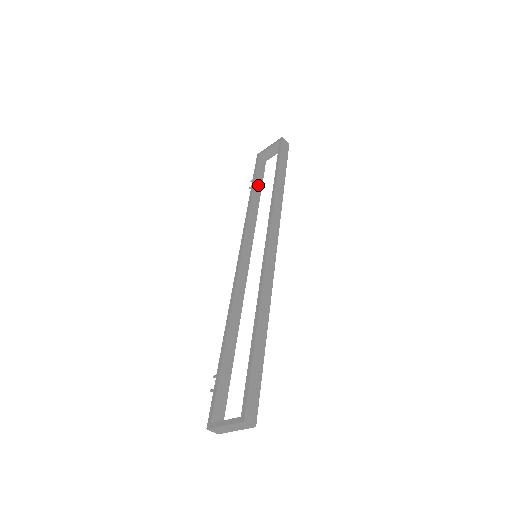
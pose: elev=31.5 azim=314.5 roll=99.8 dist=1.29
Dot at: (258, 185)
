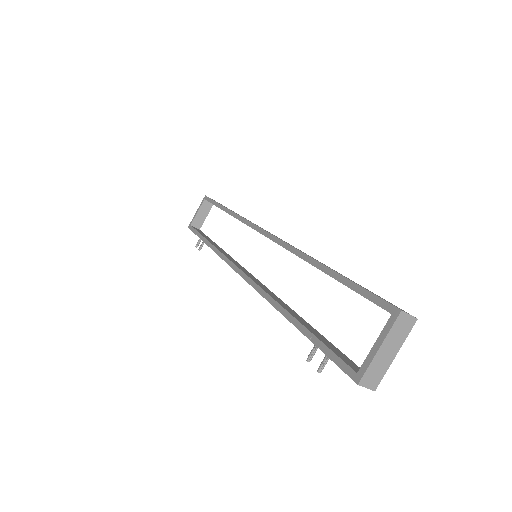
Dot at: (207, 238)
